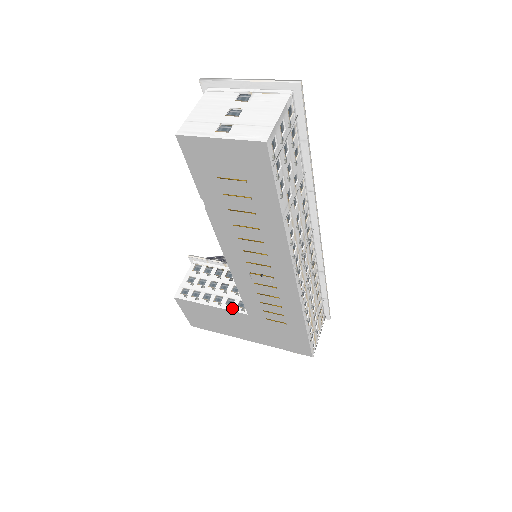
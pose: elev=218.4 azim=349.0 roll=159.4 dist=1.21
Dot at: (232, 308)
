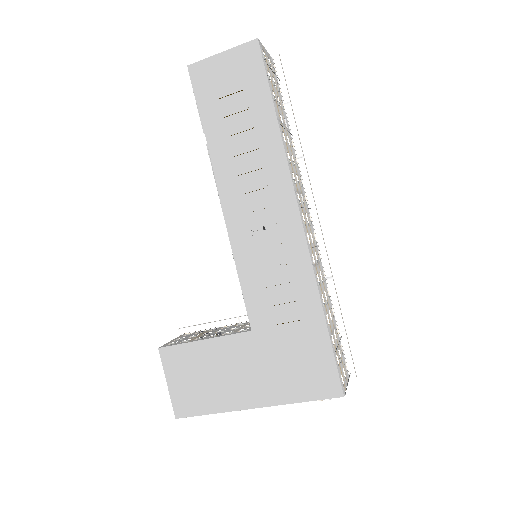
Dot at: (231, 333)
